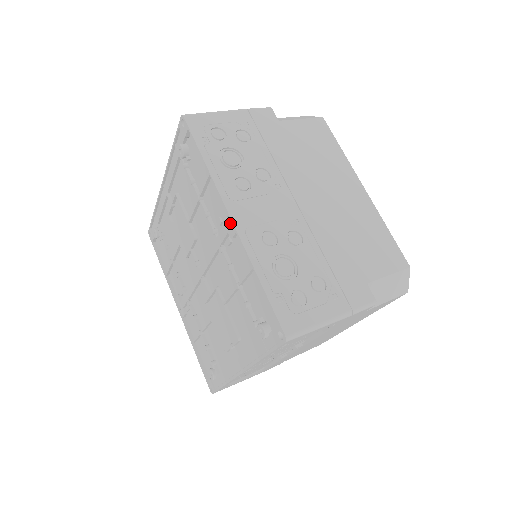
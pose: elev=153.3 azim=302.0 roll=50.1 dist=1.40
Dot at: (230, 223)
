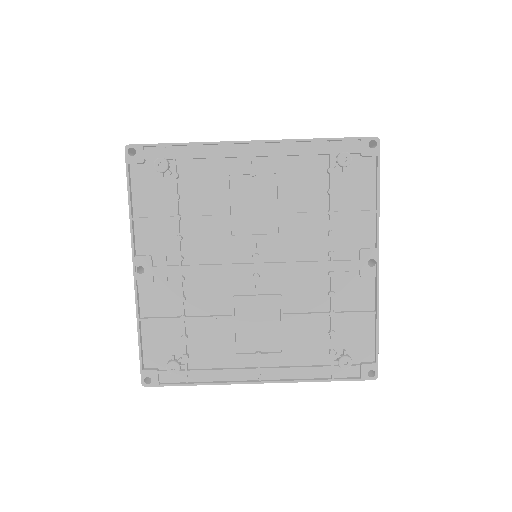
Dot at: occluded
